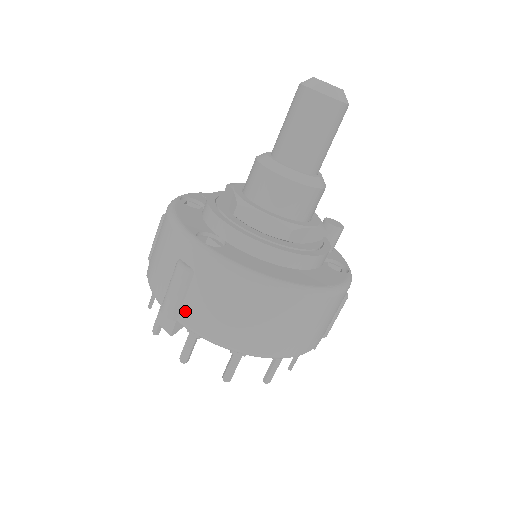
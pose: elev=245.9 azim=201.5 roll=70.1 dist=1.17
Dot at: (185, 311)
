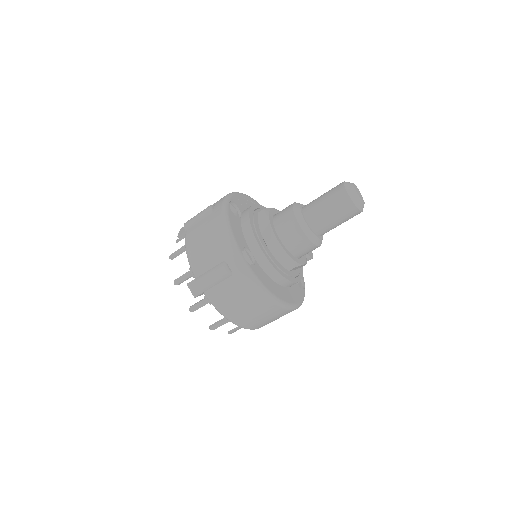
Dot at: (213, 291)
